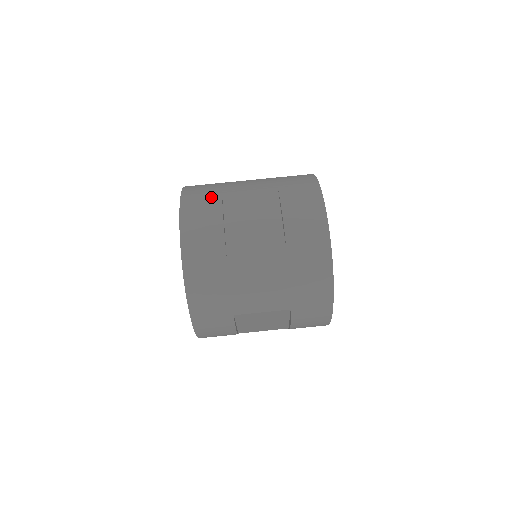
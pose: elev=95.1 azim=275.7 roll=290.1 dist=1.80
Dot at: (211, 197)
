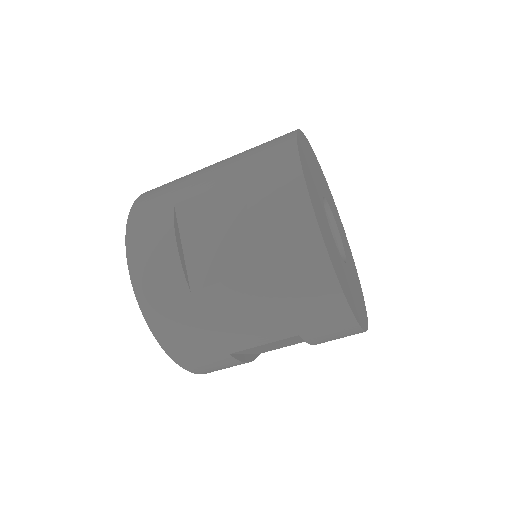
Dot at: (217, 359)
